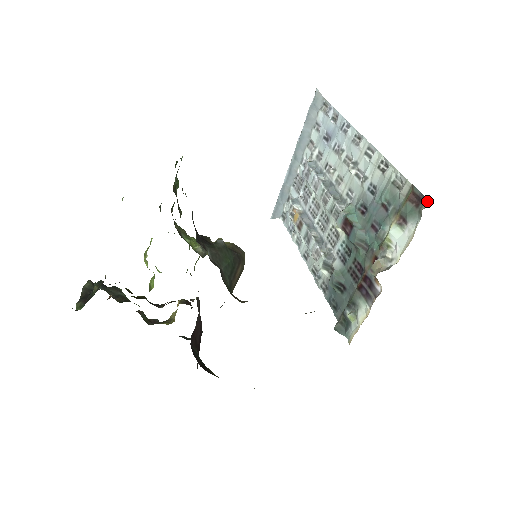
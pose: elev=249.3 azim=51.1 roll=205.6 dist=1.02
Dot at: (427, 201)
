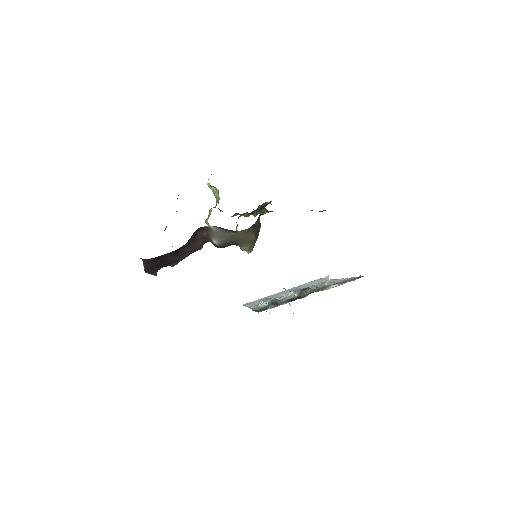
Dot at: (363, 276)
